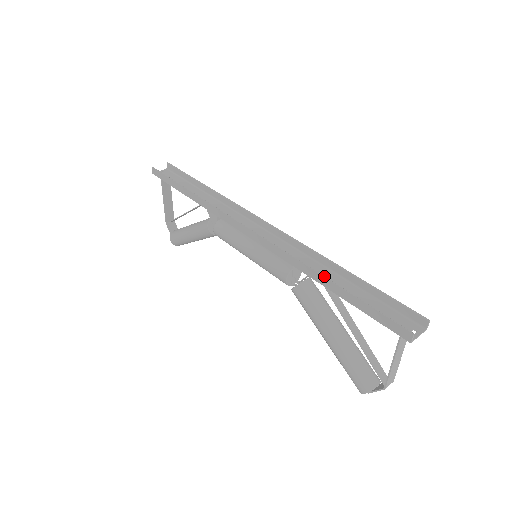
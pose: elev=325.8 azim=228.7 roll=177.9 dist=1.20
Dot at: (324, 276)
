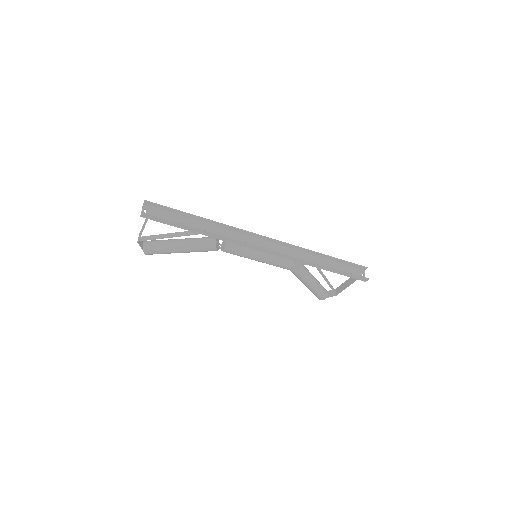
Dot at: (323, 265)
